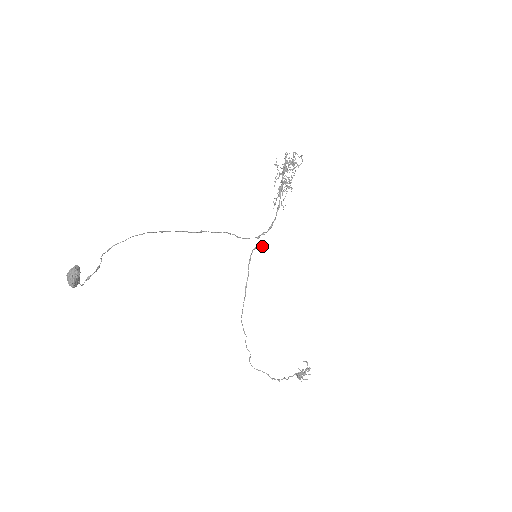
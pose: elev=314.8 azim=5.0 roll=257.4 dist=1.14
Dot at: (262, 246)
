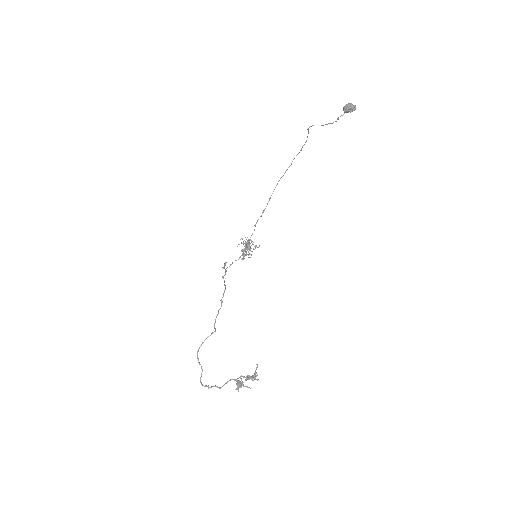
Dot at: (226, 268)
